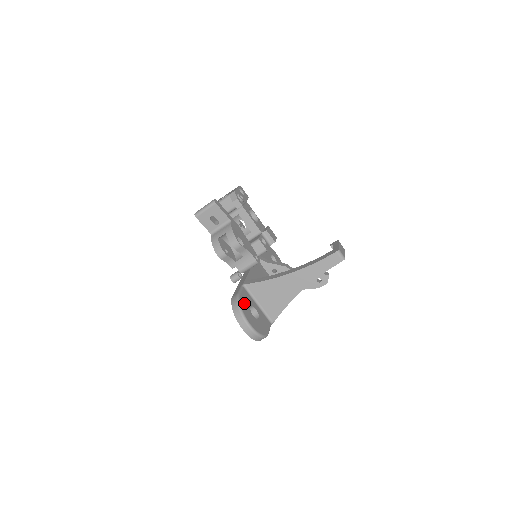
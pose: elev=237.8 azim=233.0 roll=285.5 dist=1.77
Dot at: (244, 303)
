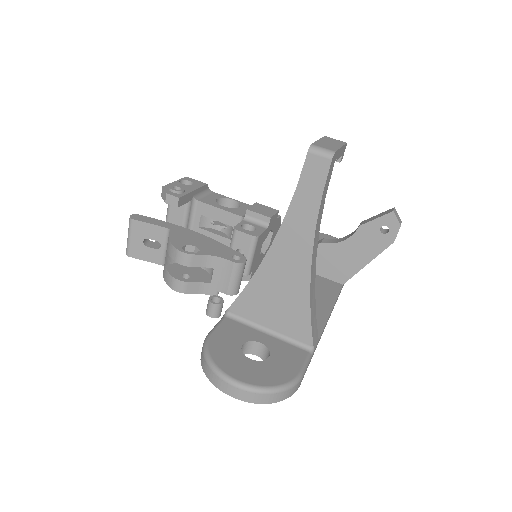
Dot at: (222, 345)
